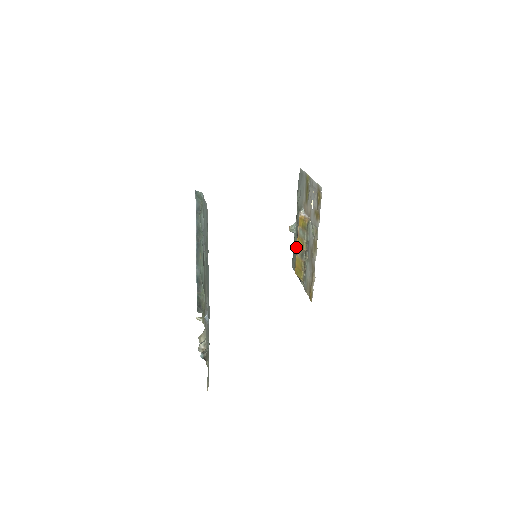
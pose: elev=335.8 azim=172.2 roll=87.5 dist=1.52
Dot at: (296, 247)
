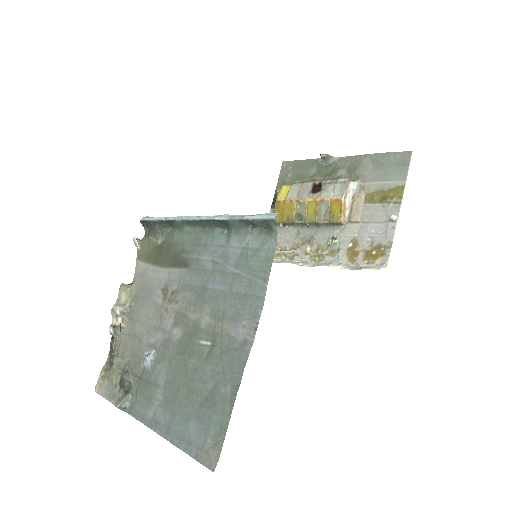
Dot at: (305, 192)
